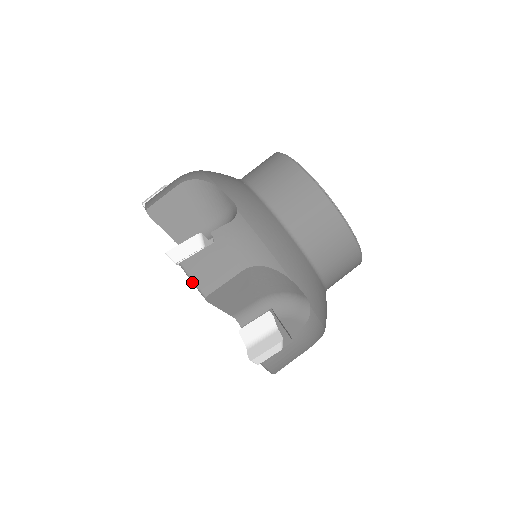
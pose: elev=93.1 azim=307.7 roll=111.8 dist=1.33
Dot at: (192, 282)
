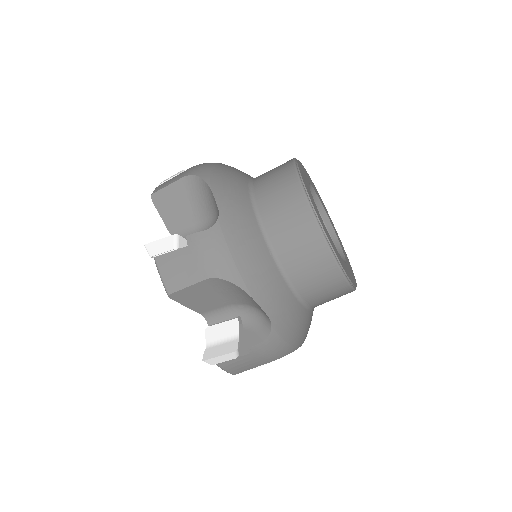
Dot at: (224, 370)
